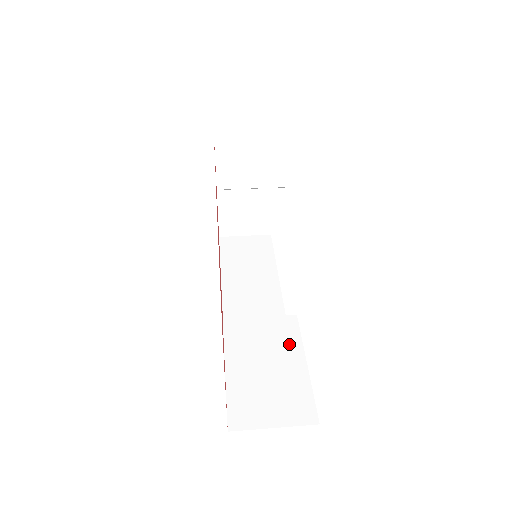
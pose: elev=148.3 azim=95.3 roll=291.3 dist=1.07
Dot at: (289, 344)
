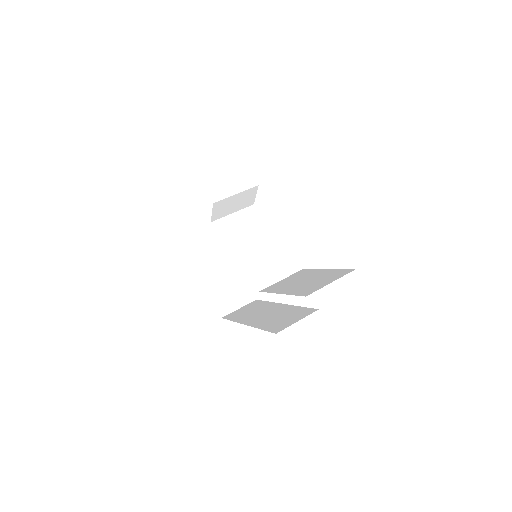
Dot at: (310, 273)
